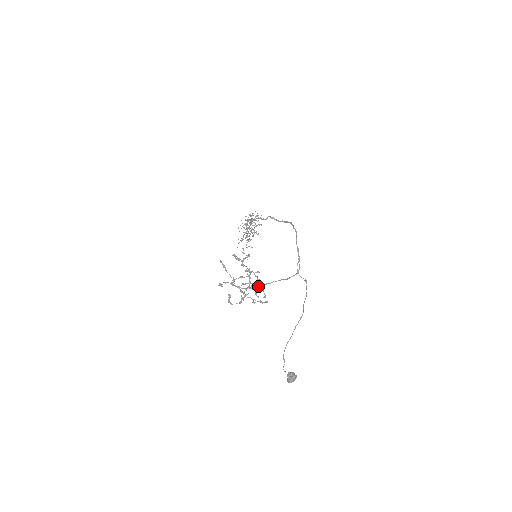
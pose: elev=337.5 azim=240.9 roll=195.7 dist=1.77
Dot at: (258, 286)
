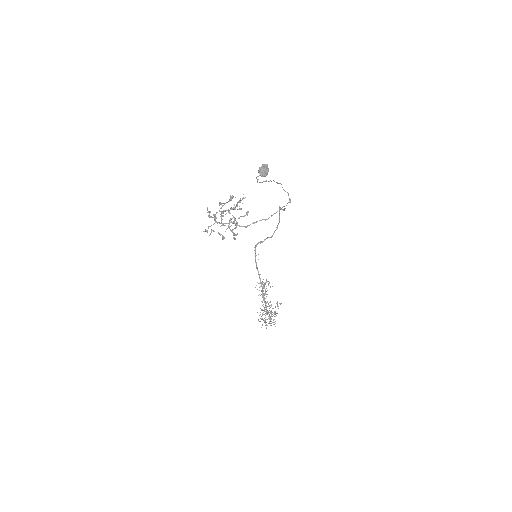
Dot at: (246, 226)
